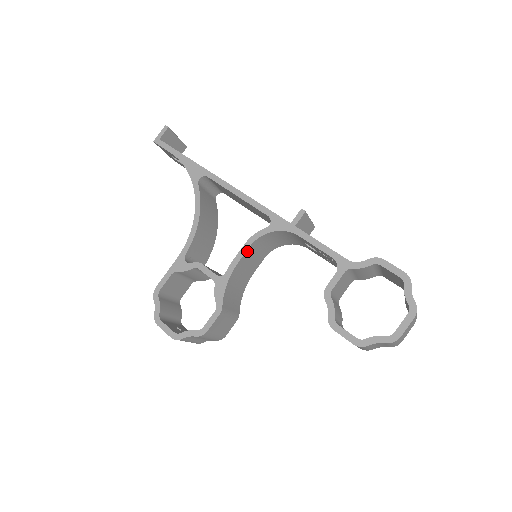
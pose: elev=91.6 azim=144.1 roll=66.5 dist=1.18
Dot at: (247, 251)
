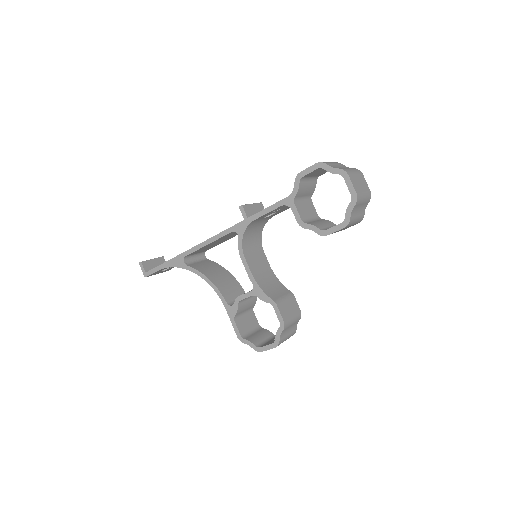
Dot at: (247, 261)
